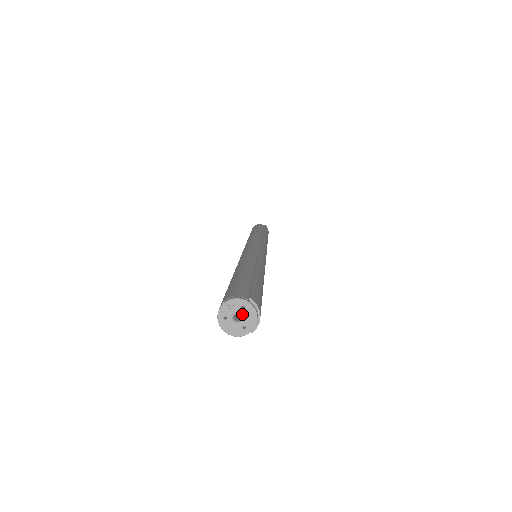
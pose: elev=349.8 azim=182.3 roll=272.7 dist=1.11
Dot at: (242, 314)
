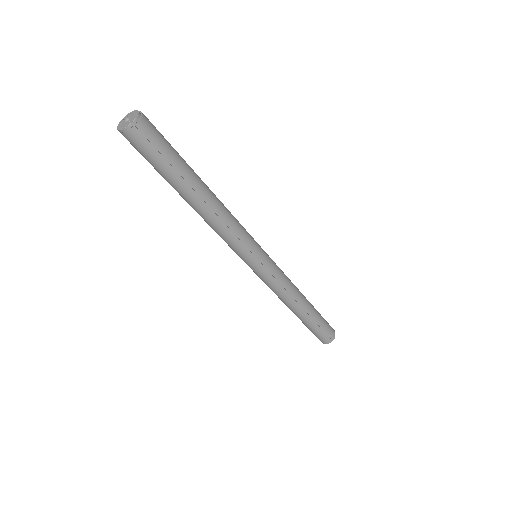
Dot at: (131, 117)
